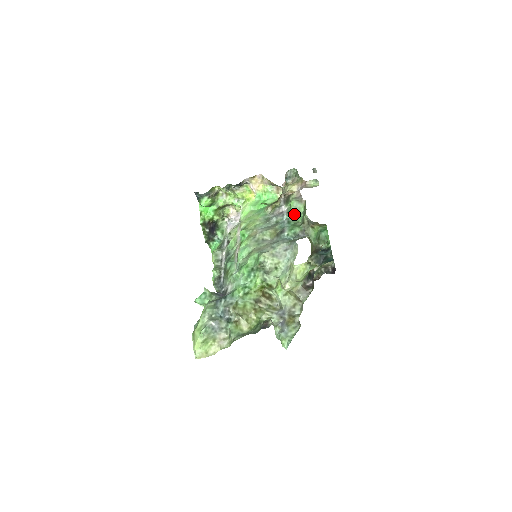
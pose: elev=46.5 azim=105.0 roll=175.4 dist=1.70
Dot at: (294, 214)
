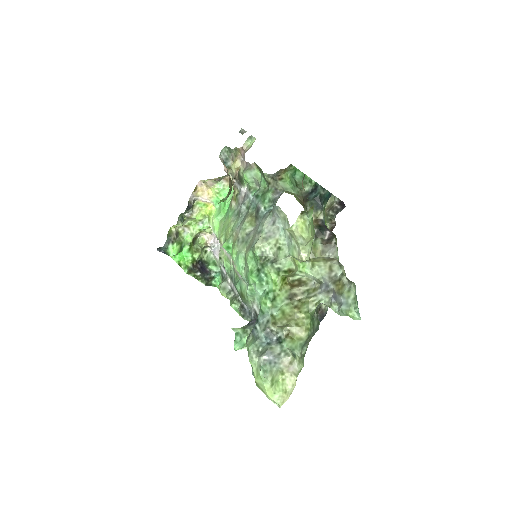
Dot at: (256, 185)
